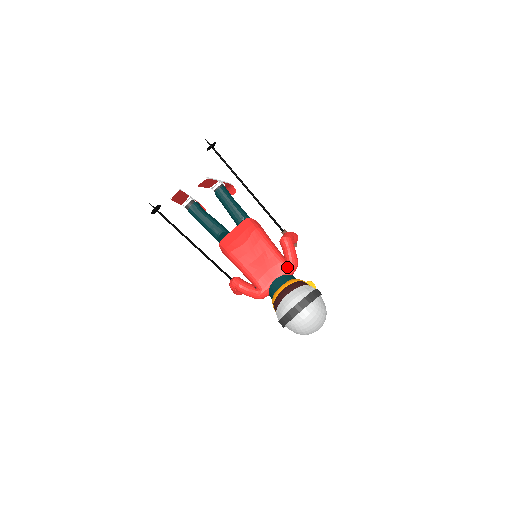
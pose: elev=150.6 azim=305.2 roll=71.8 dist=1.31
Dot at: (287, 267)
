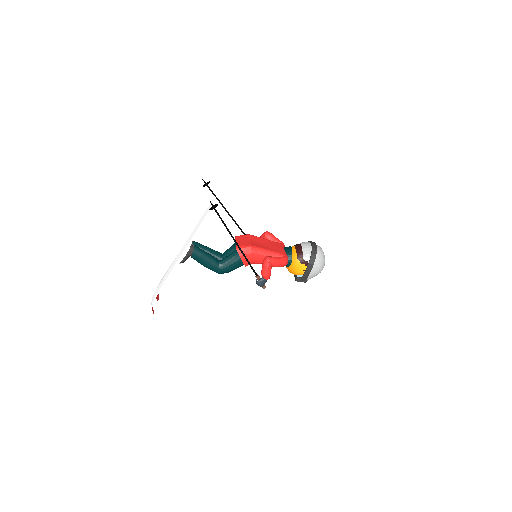
Dot at: (282, 244)
